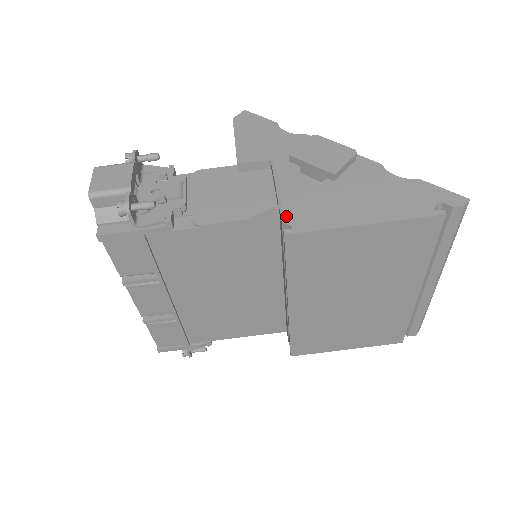
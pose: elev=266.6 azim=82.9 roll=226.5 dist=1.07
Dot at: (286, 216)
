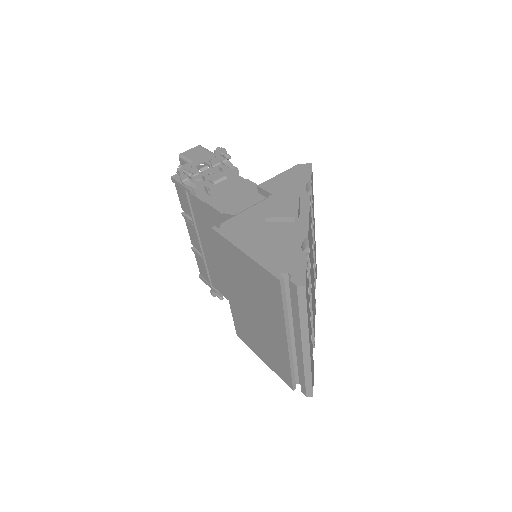
Dot at: (227, 222)
